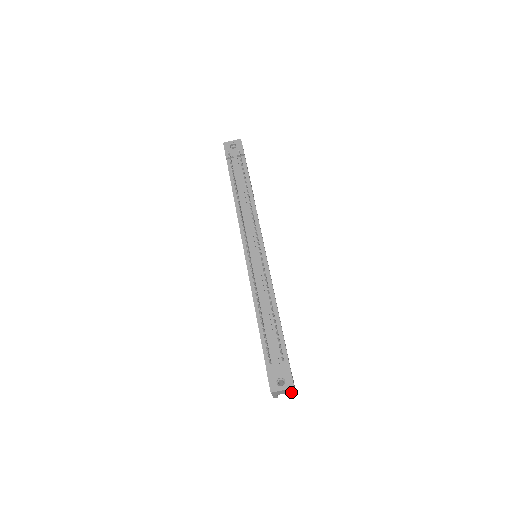
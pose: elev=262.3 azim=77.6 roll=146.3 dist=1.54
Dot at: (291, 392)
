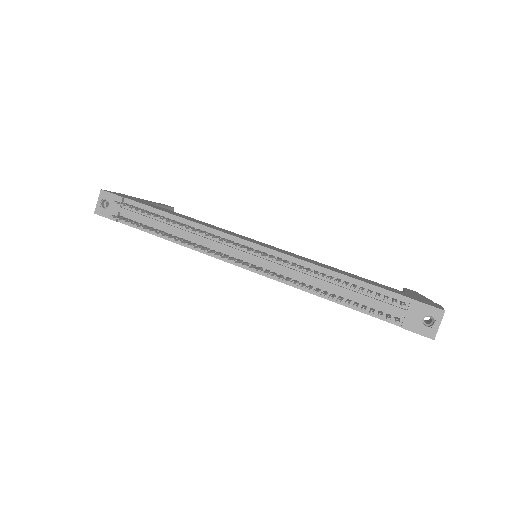
Dot at: occluded
